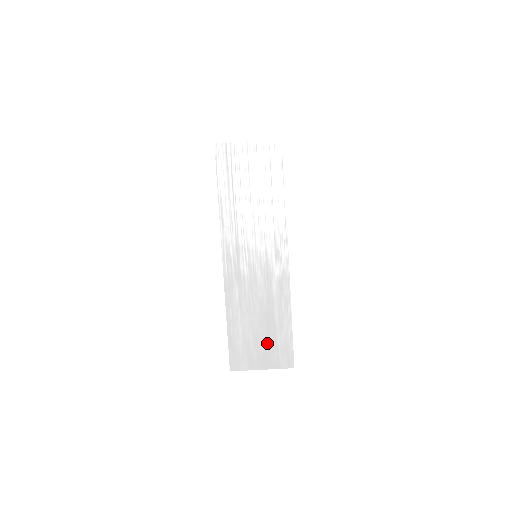
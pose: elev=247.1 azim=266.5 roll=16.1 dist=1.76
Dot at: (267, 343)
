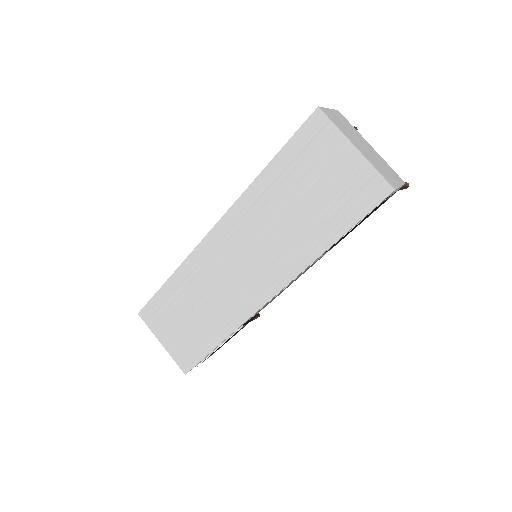
Dot at: (183, 333)
